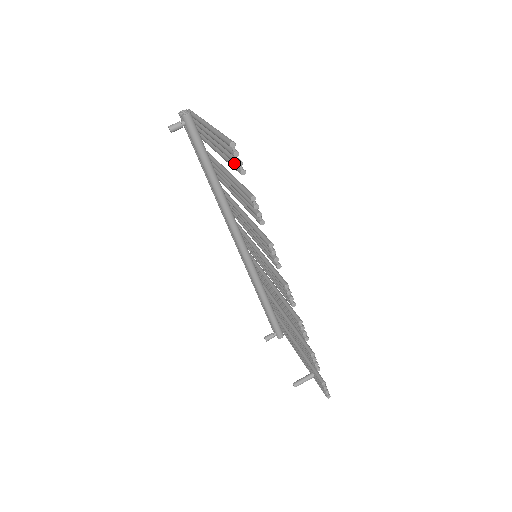
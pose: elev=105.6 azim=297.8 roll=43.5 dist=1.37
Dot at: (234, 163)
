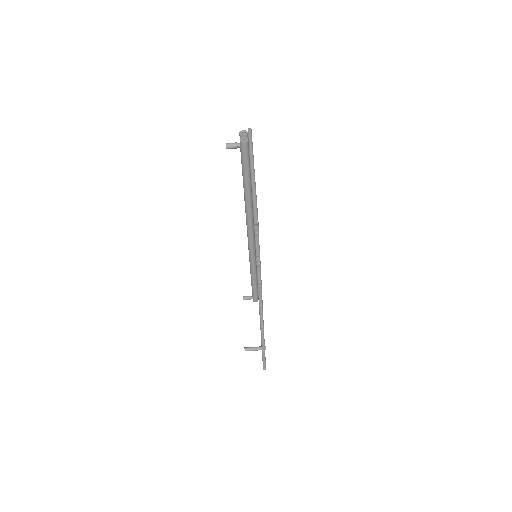
Dot at: occluded
